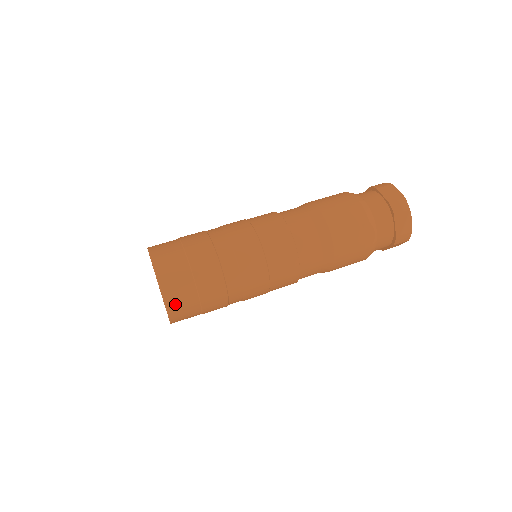
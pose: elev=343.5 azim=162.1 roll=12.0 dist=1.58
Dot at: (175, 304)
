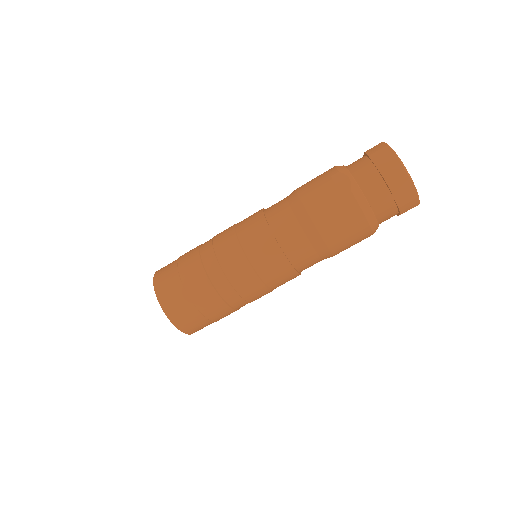
Dot at: (163, 292)
